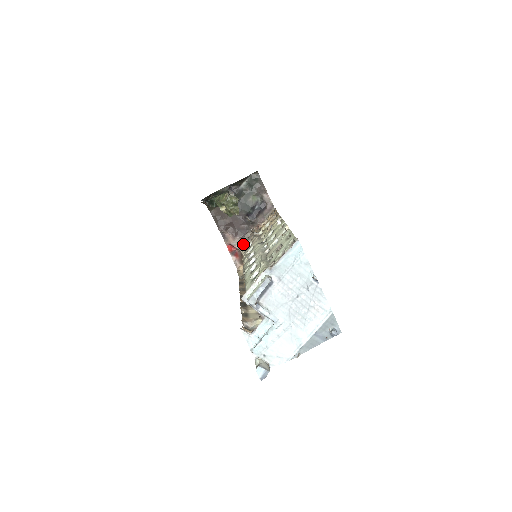
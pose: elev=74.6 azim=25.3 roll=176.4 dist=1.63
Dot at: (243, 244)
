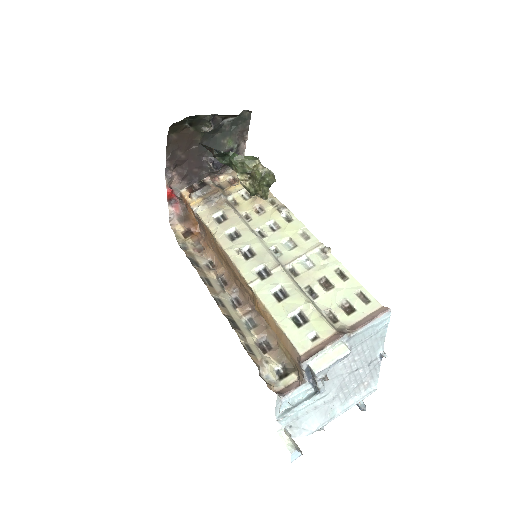
Dot at: (202, 203)
